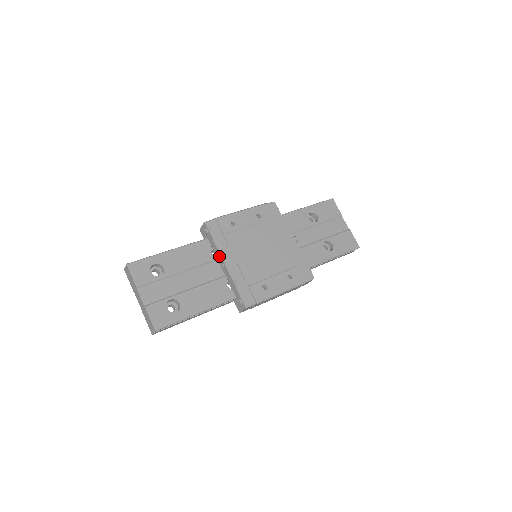
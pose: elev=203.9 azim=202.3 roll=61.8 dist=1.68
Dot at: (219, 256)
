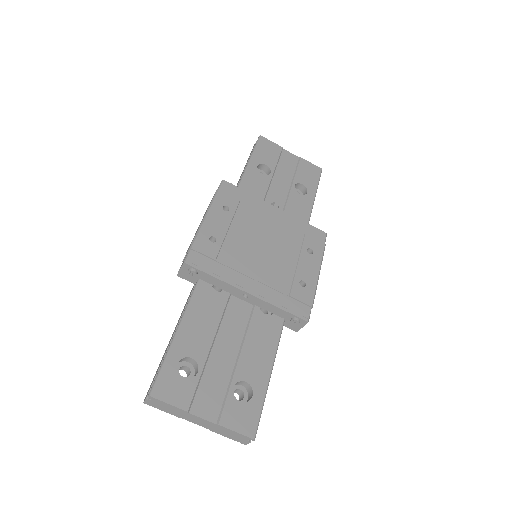
Dot at: (232, 289)
